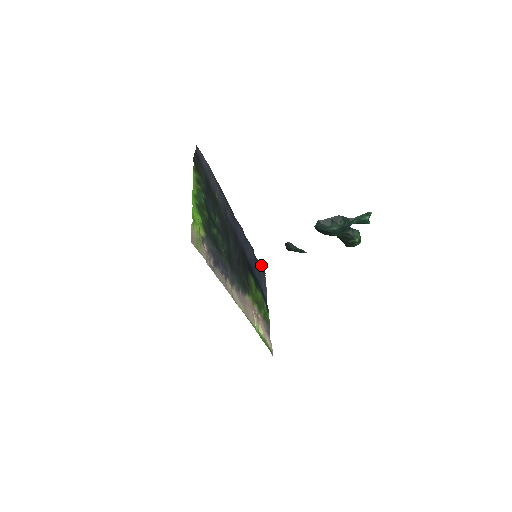
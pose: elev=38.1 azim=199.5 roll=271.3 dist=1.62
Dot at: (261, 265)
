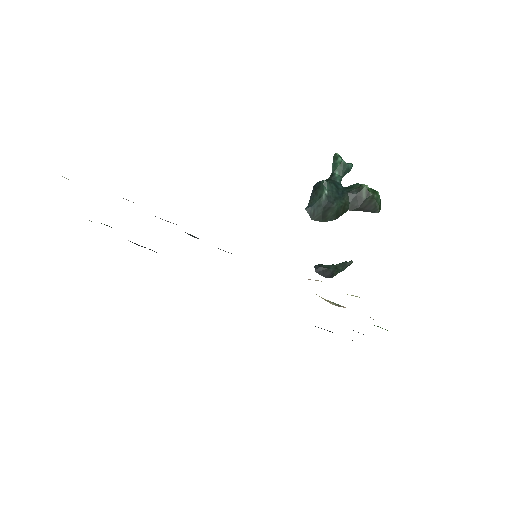
Dot at: occluded
